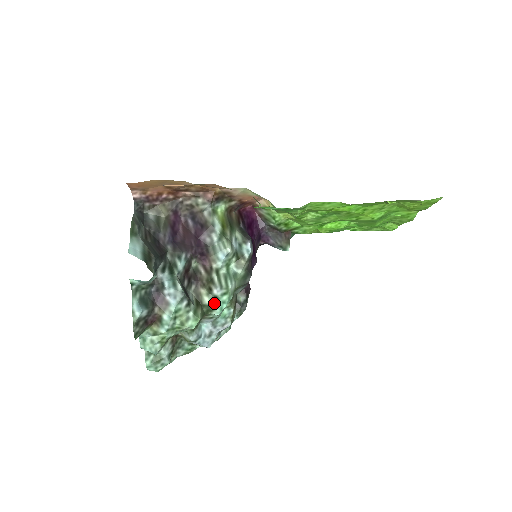
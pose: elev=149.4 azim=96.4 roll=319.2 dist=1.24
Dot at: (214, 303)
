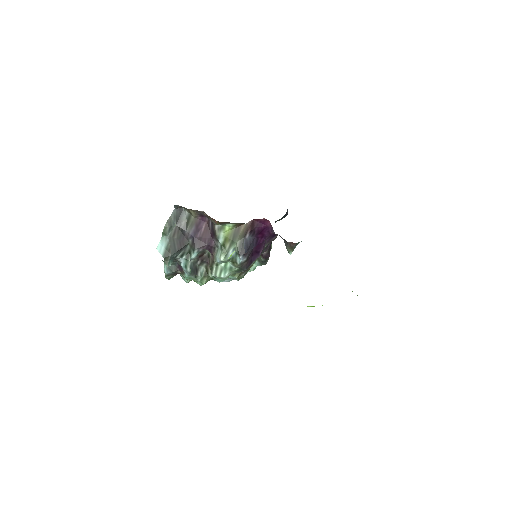
Dot at: (215, 278)
